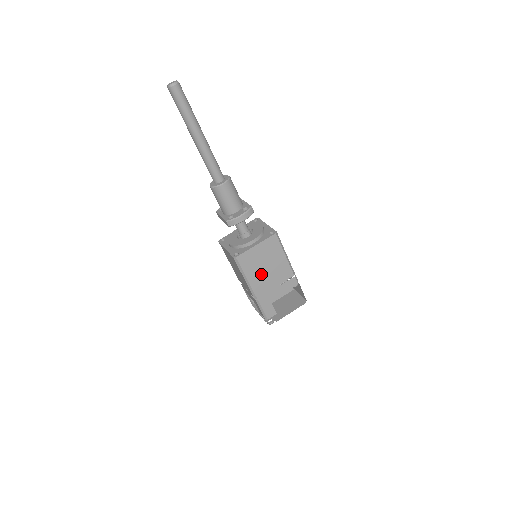
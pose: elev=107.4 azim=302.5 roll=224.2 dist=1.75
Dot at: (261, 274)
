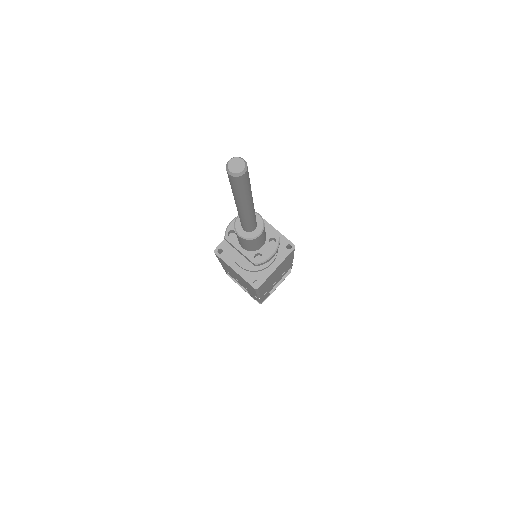
Dot at: (271, 282)
